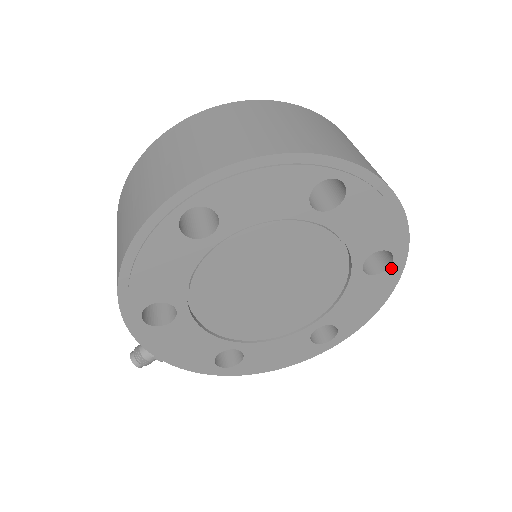
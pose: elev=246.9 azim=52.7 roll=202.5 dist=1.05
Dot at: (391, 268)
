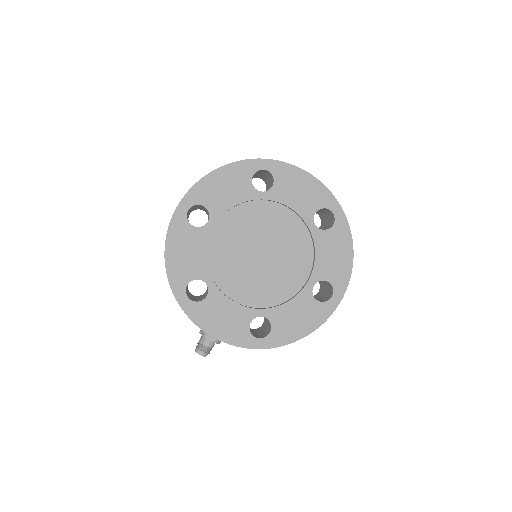
Dot at: (337, 221)
